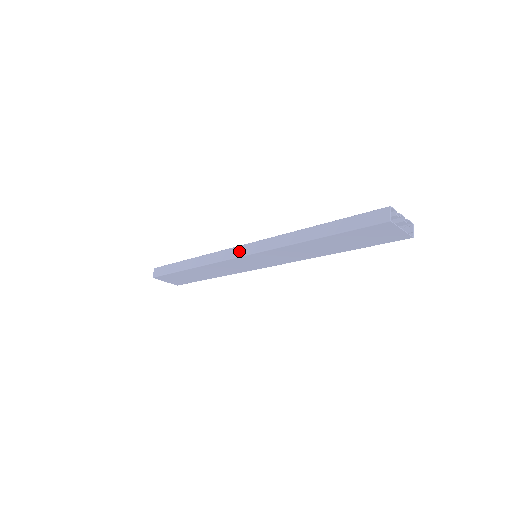
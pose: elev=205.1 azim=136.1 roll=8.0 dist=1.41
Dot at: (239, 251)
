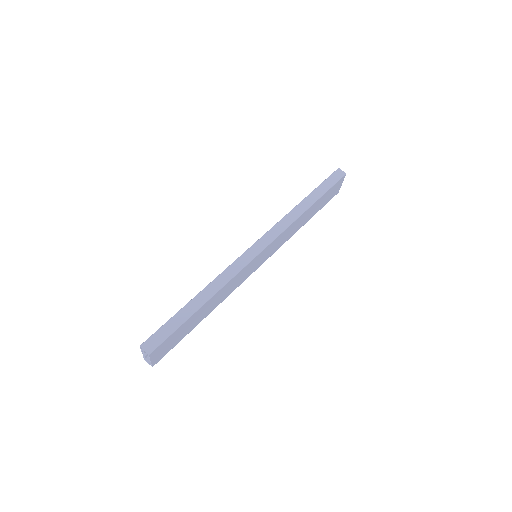
Dot at: (255, 249)
